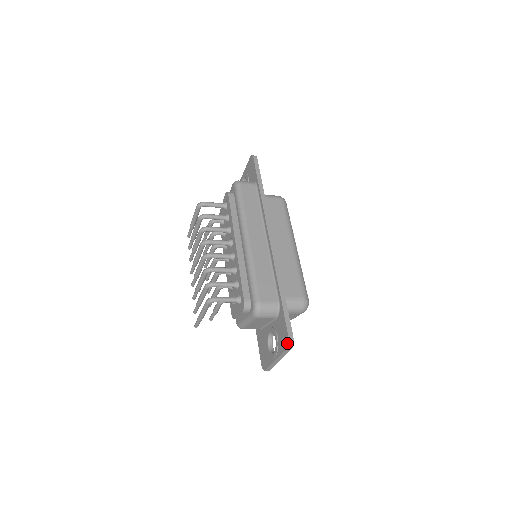
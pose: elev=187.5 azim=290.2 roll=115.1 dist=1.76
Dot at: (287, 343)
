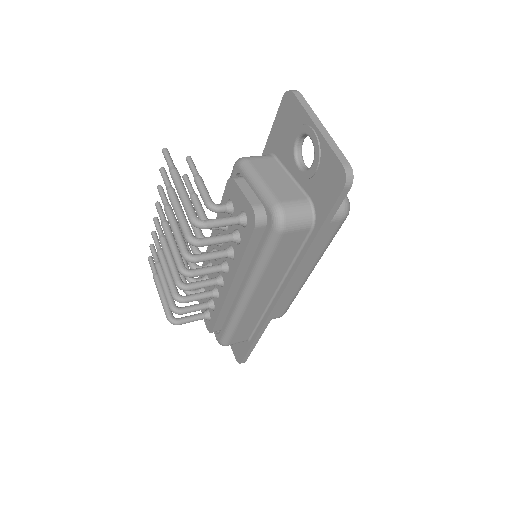
Dot at: (238, 361)
